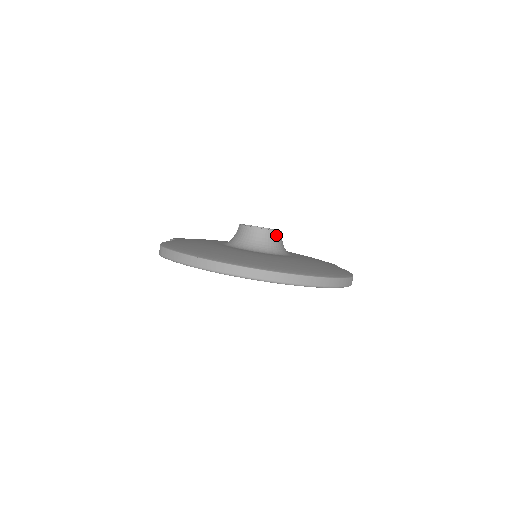
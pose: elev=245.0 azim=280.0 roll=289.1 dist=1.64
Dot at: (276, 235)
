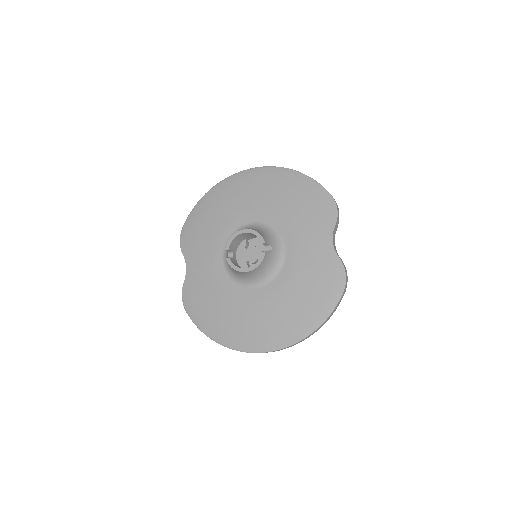
Dot at: (262, 265)
